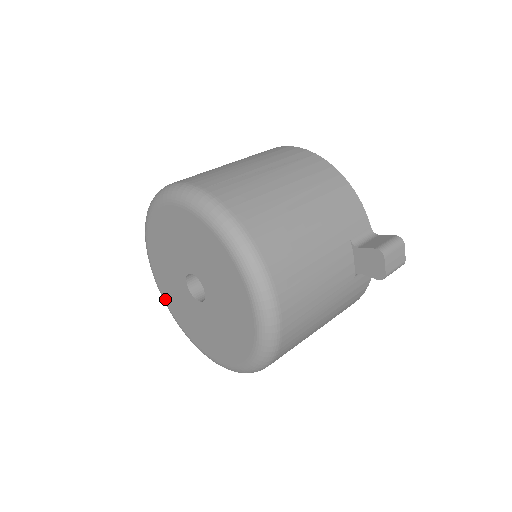
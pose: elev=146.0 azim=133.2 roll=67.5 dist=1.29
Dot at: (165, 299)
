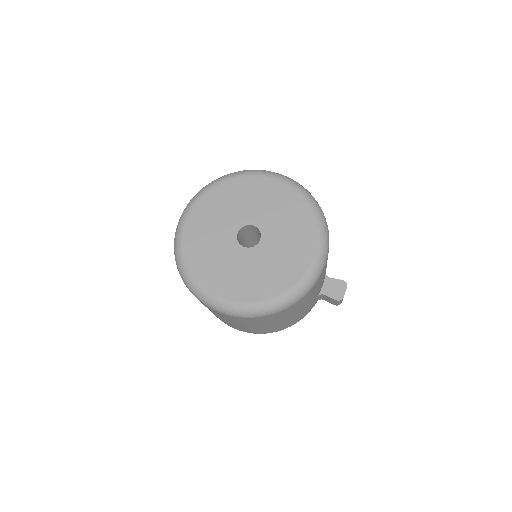
Dot at: (185, 242)
